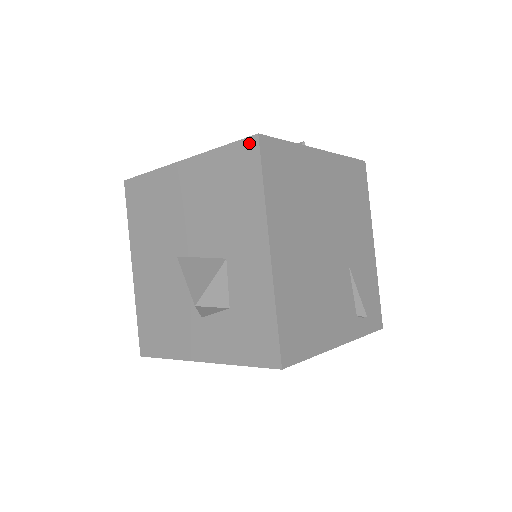
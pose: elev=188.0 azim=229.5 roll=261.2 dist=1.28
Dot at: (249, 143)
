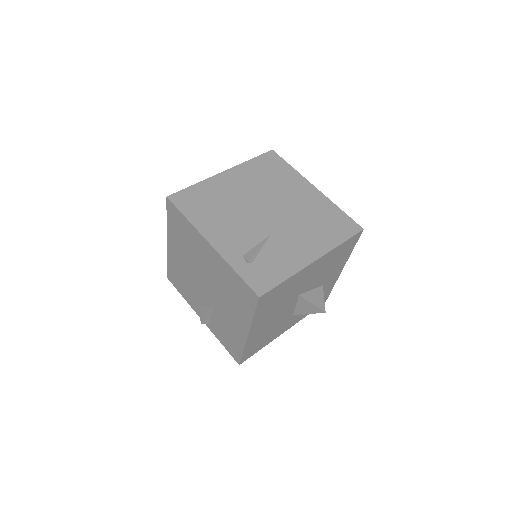
Dot at: occluded
